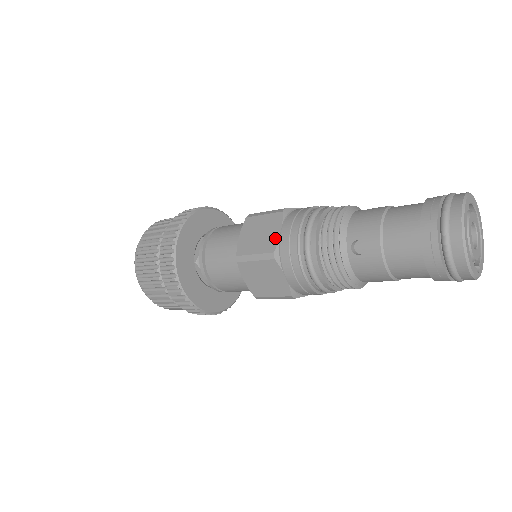
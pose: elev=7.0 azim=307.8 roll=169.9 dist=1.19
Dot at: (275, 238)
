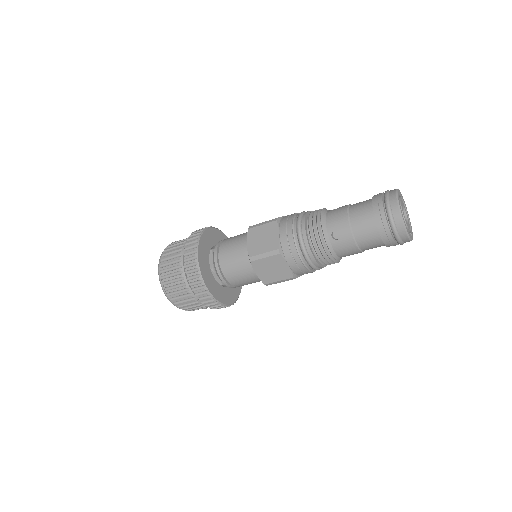
Dot at: (276, 239)
